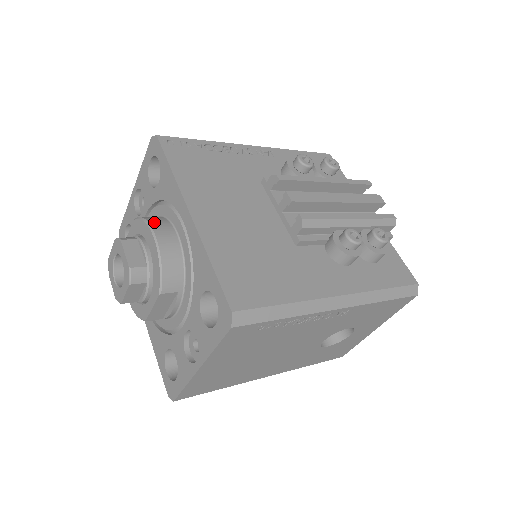
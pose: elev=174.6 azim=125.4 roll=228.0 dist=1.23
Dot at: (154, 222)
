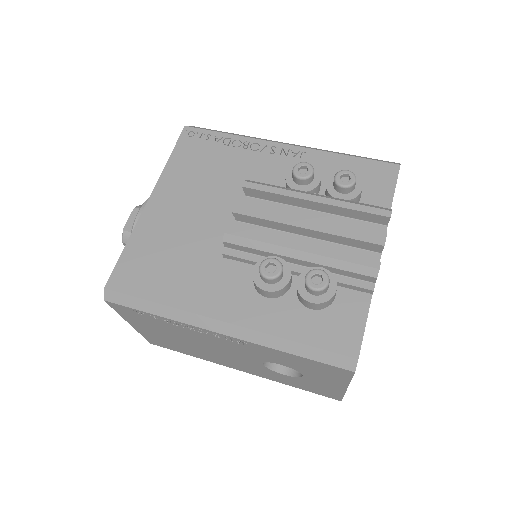
Dot at: occluded
